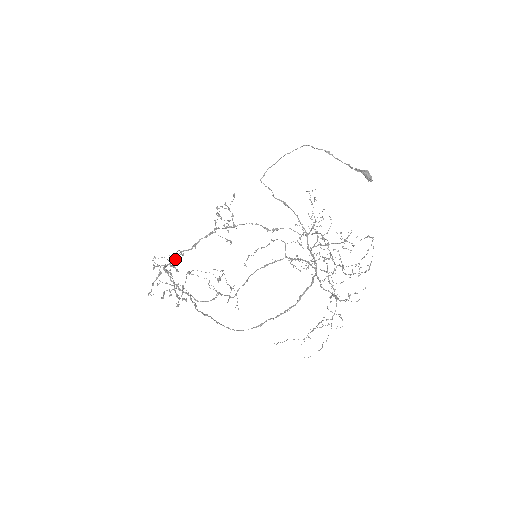
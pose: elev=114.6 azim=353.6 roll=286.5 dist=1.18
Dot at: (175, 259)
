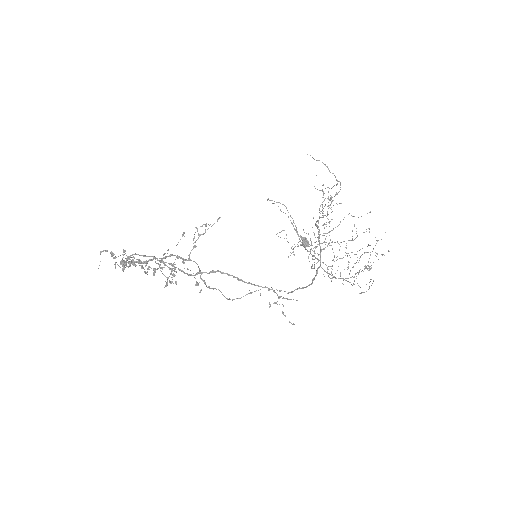
Dot at: (130, 261)
